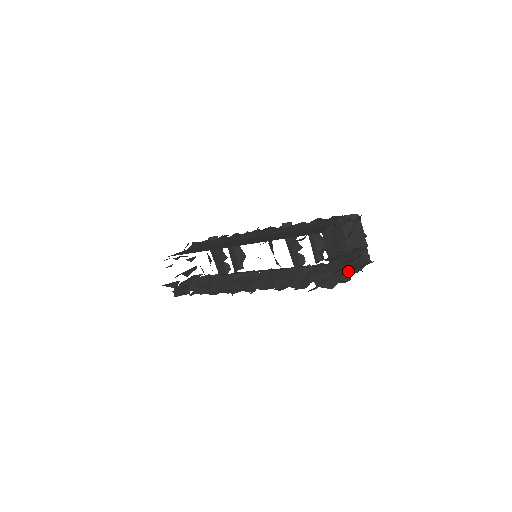
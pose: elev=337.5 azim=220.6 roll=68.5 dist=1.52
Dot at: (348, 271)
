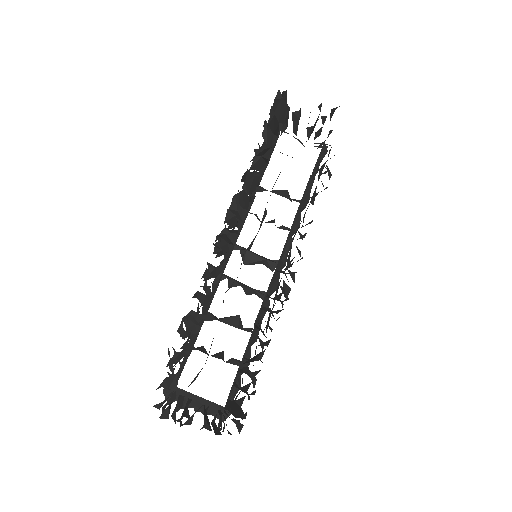
Dot at: (336, 107)
